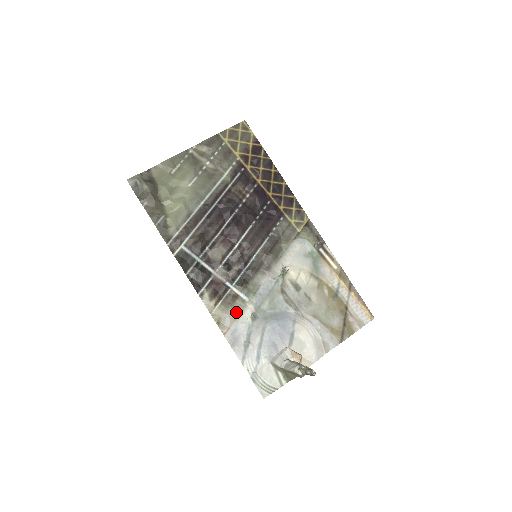
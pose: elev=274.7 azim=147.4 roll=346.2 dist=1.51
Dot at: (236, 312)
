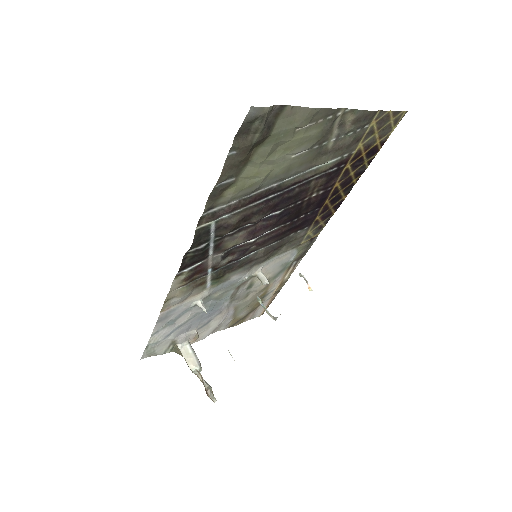
Dot at: (190, 295)
